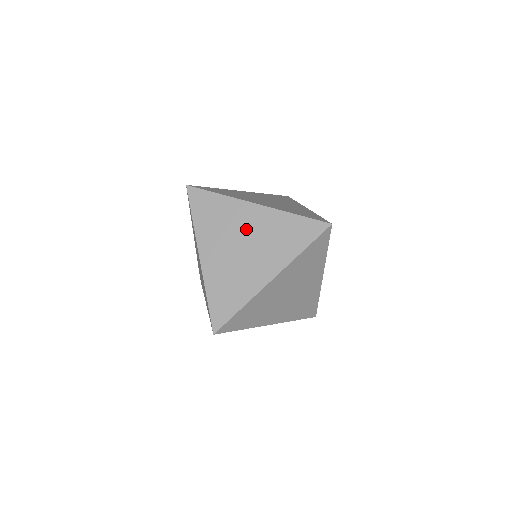
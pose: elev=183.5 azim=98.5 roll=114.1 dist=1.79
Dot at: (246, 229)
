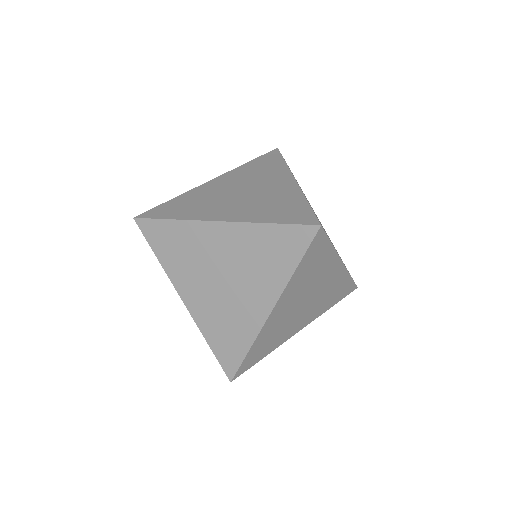
Dot at: occluded
